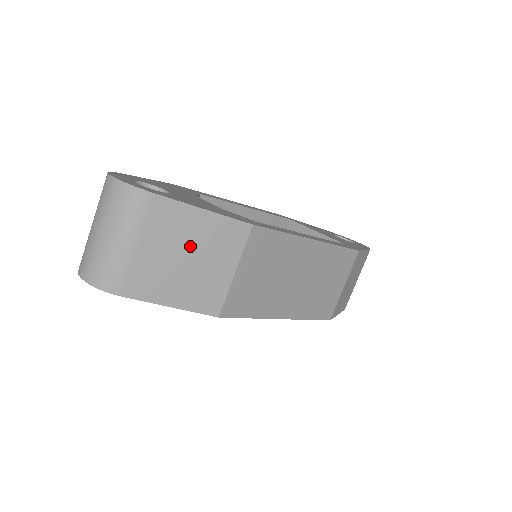
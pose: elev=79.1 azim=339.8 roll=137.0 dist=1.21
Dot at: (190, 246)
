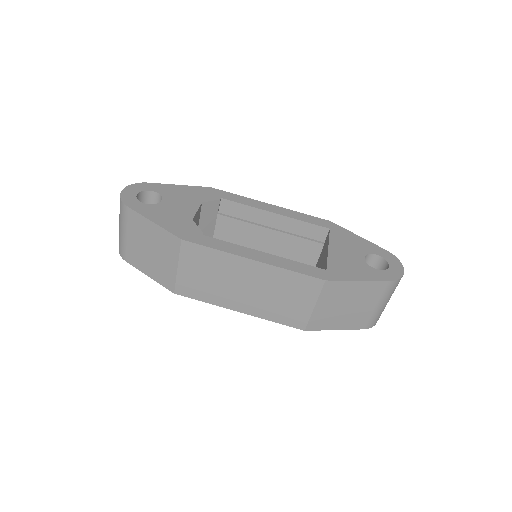
Dot at: (151, 243)
